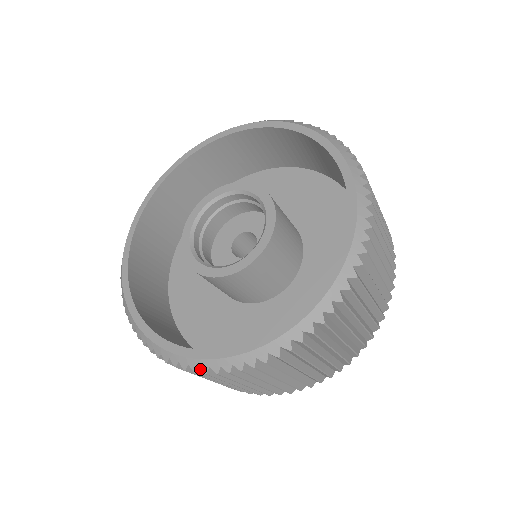
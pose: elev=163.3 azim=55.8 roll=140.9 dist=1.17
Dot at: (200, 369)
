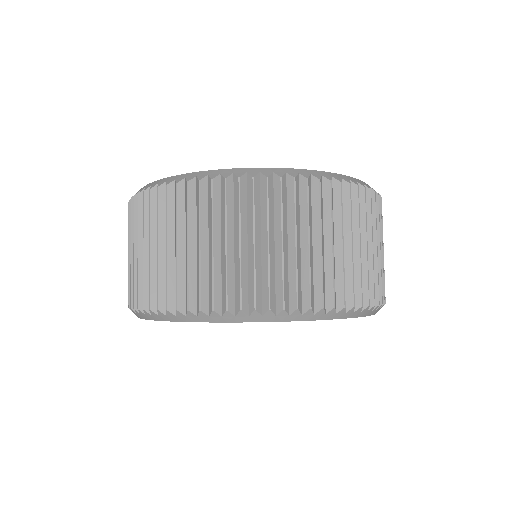
Dot at: (244, 179)
